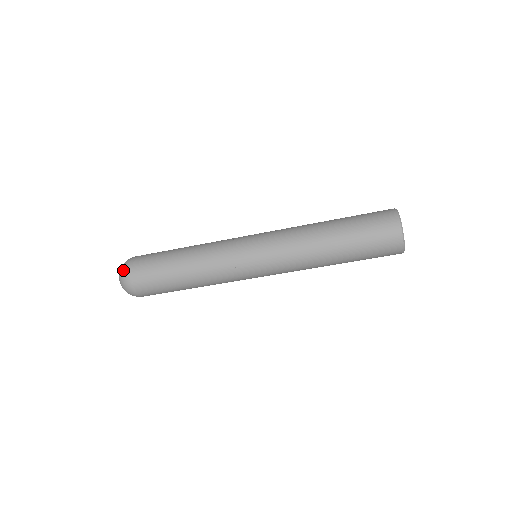
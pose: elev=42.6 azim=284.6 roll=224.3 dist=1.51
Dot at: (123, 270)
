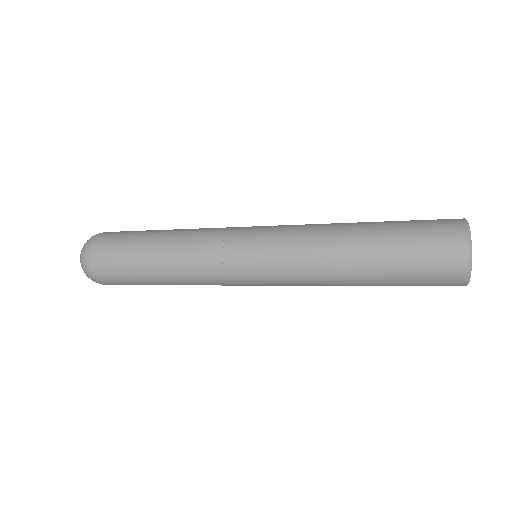
Dot at: (85, 246)
